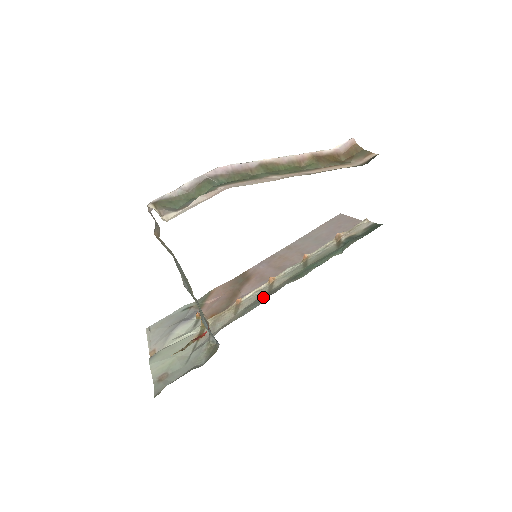
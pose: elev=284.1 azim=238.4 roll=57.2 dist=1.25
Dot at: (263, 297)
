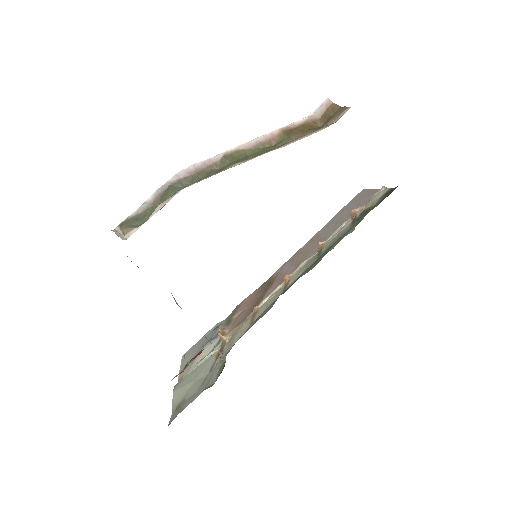
Dot at: (276, 299)
